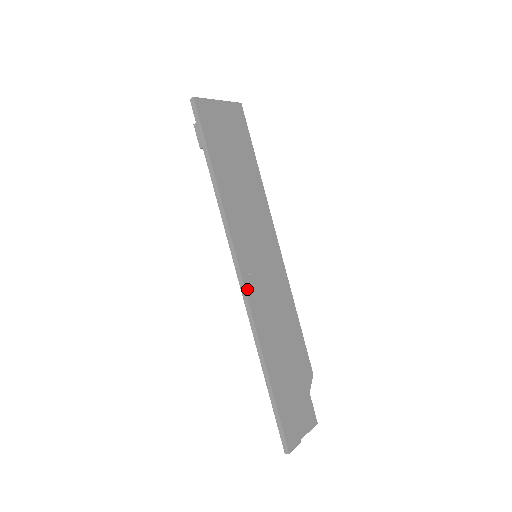
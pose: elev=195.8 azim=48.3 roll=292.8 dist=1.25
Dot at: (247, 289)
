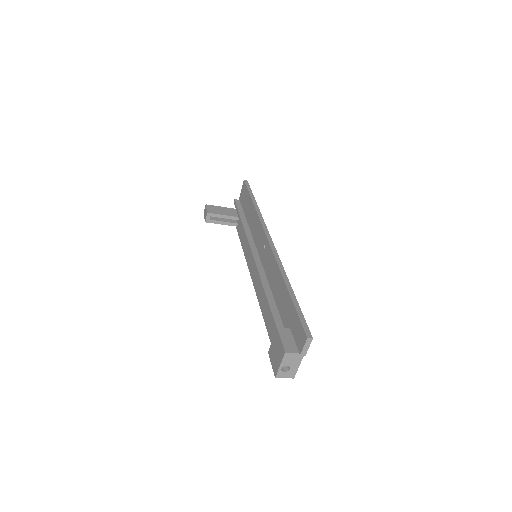
Dot at: occluded
